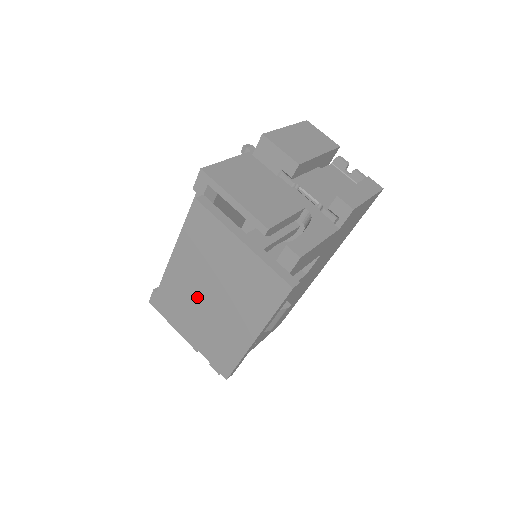
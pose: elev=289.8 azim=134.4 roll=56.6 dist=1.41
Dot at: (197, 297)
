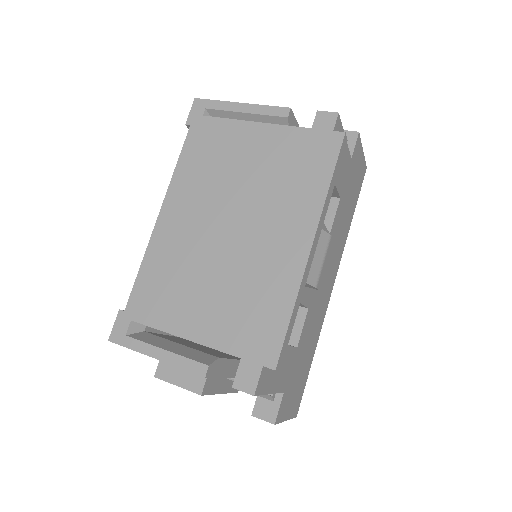
Dot at: (205, 246)
